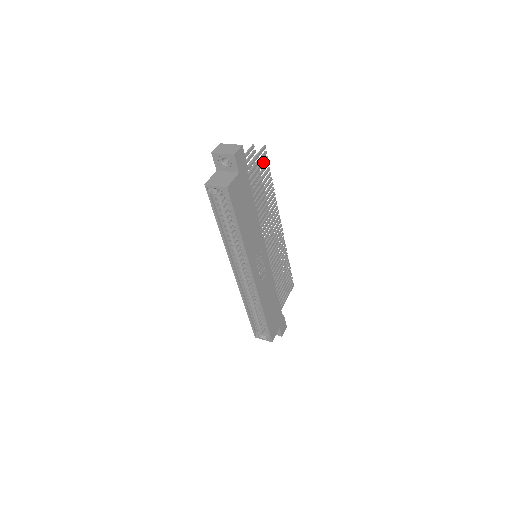
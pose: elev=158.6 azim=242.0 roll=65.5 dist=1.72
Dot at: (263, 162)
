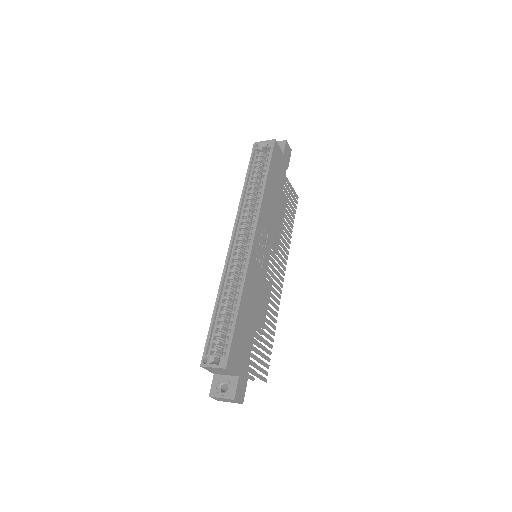
Dot at: (293, 201)
